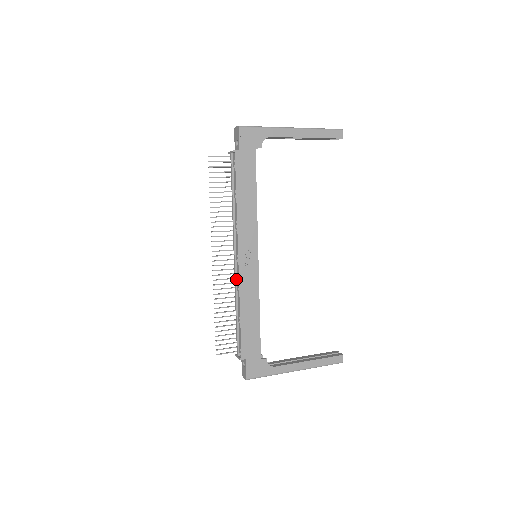
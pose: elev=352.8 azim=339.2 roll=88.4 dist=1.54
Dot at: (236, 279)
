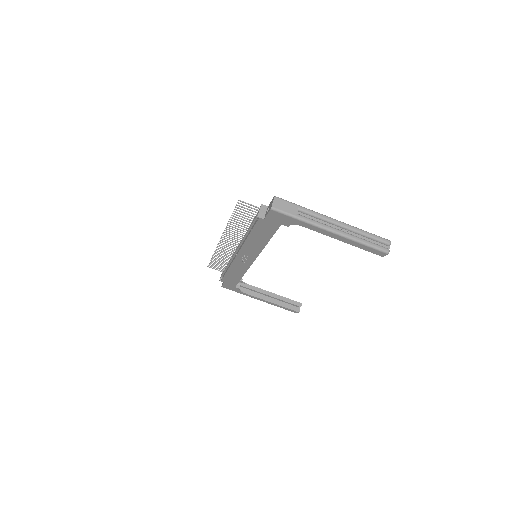
Dot at: (233, 257)
